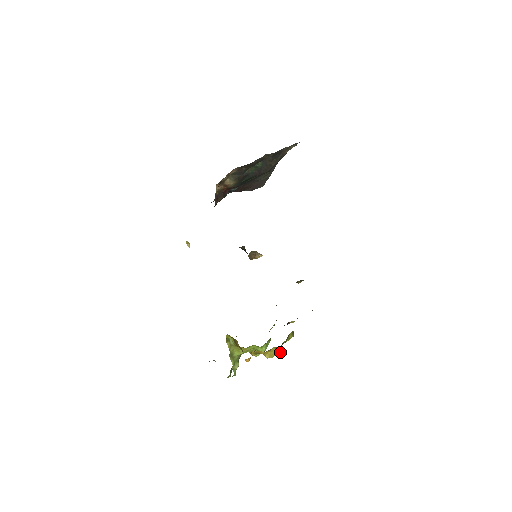
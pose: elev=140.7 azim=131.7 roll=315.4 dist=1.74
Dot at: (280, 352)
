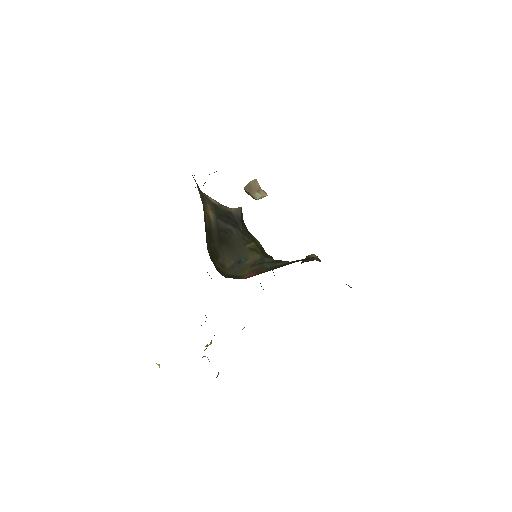
Dot at: occluded
